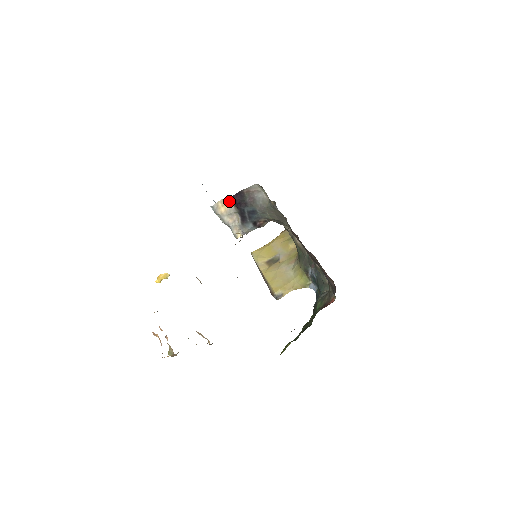
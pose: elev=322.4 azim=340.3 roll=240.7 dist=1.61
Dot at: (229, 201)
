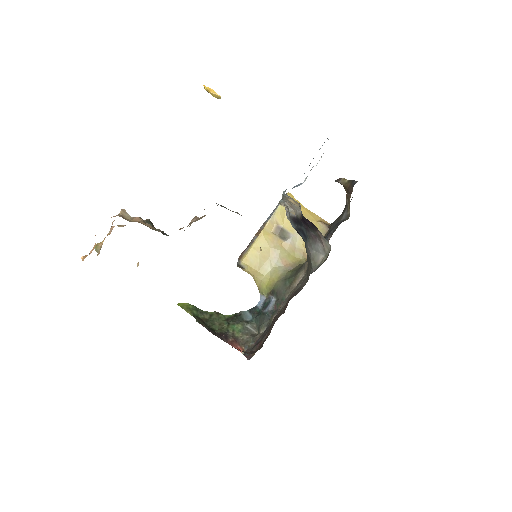
Dot at: (301, 212)
